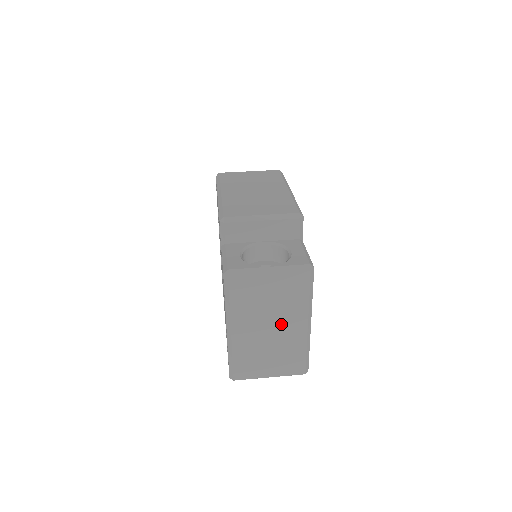
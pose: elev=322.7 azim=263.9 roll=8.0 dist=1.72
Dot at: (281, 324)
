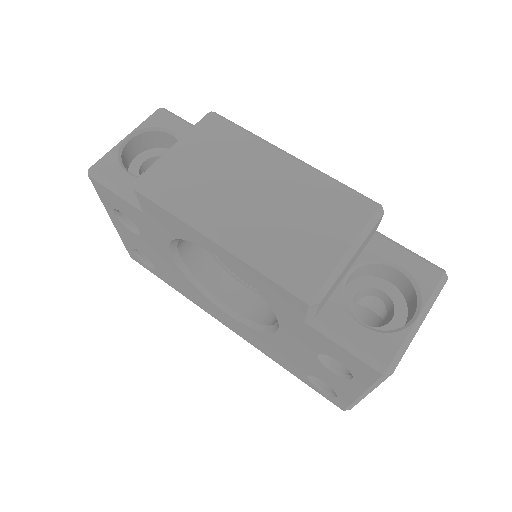
Dot at: occluded
